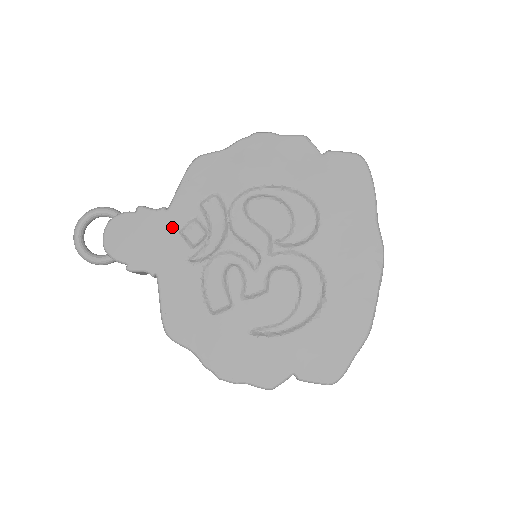
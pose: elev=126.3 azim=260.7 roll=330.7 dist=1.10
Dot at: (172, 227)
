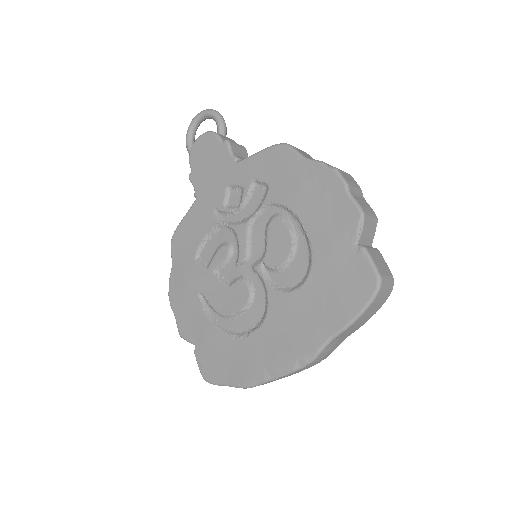
Dot at: (228, 178)
